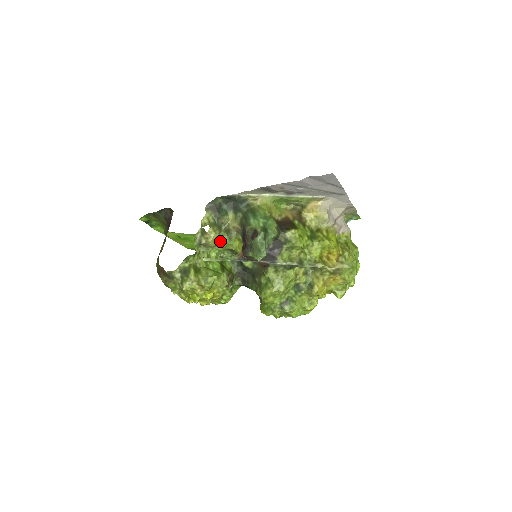
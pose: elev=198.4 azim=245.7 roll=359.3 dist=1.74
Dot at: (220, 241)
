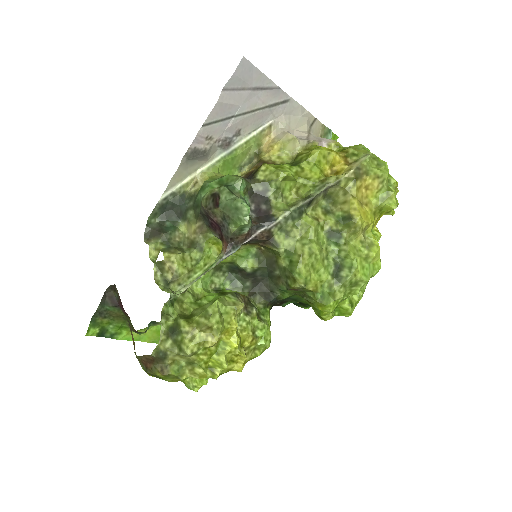
Dot at: (191, 262)
